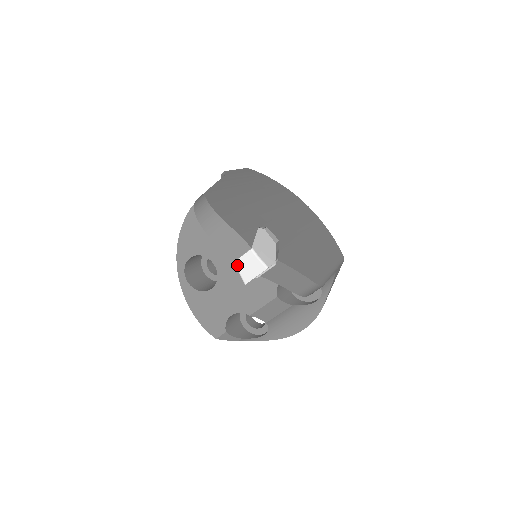
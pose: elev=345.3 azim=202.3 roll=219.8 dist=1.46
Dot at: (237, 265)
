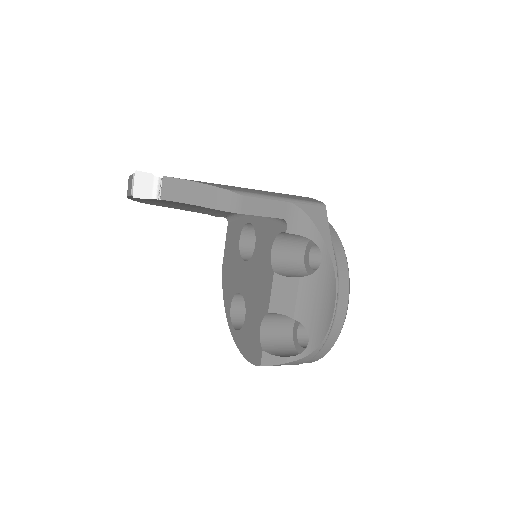
Dot at: occluded
